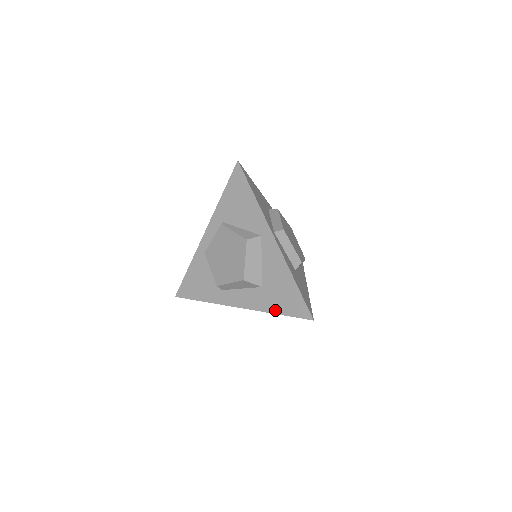
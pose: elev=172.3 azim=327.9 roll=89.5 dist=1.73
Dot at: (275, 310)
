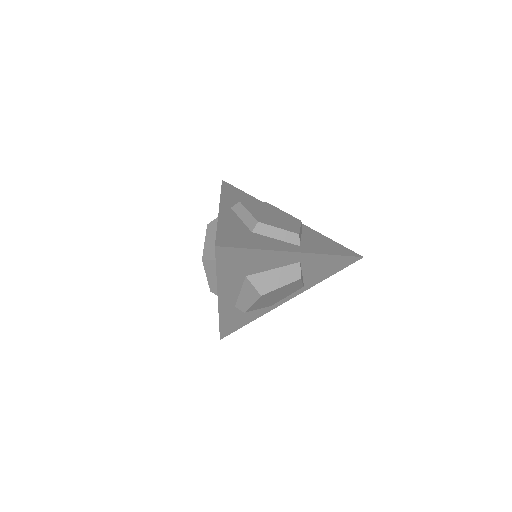
Dot at: occluded
